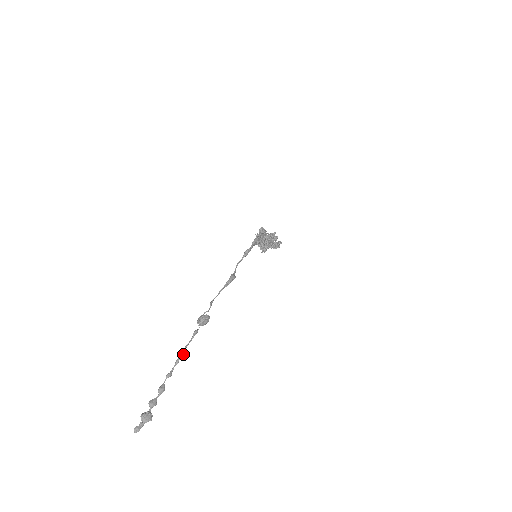
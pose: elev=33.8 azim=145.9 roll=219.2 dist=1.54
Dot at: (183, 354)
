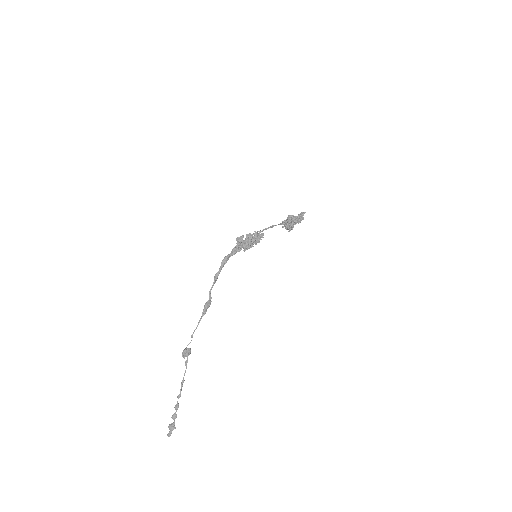
Dot at: (183, 379)
